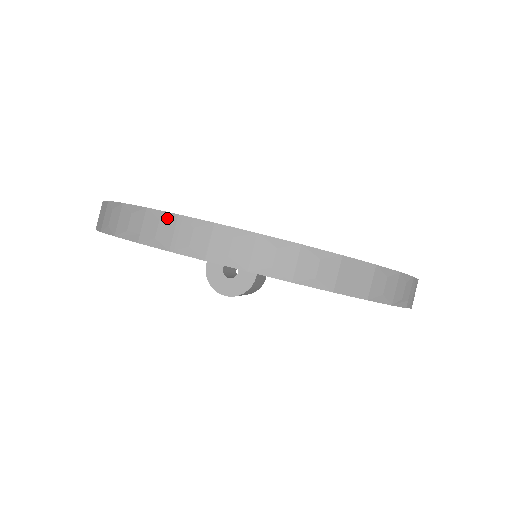
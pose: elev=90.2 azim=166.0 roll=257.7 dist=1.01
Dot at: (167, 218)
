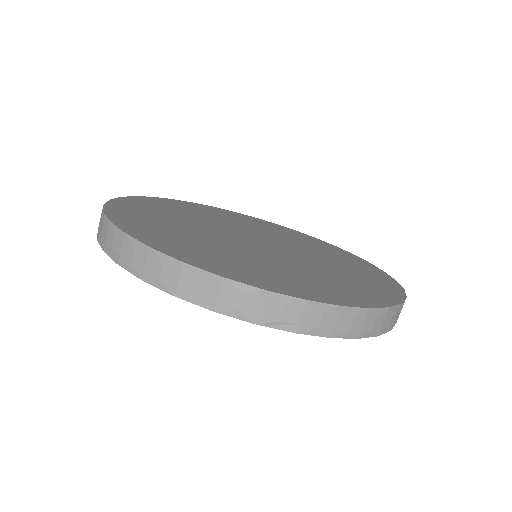
Dot at: (331, 310)
